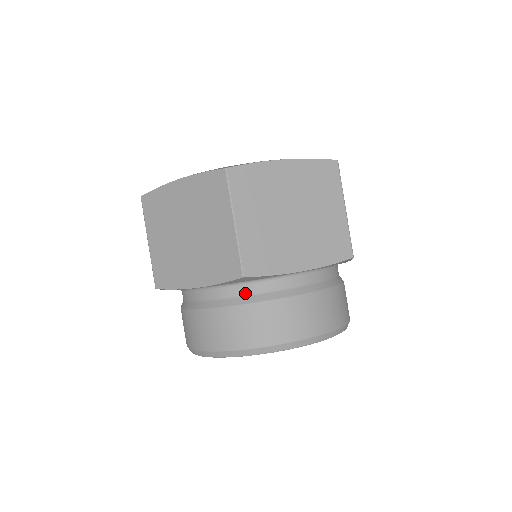
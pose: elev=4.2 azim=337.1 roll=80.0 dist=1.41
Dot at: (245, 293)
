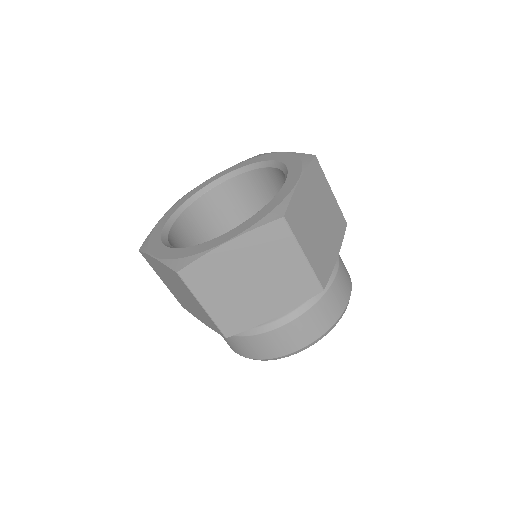
Dot at: occluded
